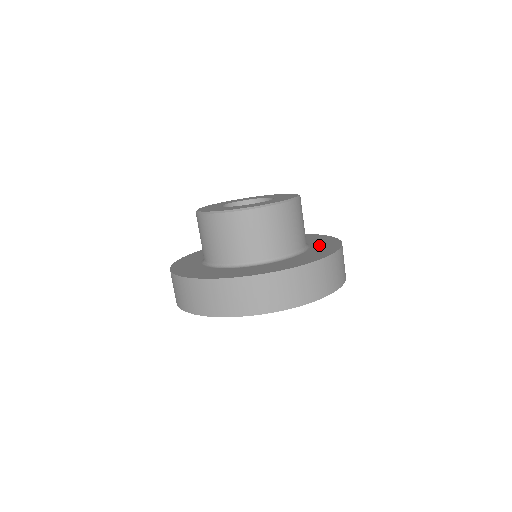
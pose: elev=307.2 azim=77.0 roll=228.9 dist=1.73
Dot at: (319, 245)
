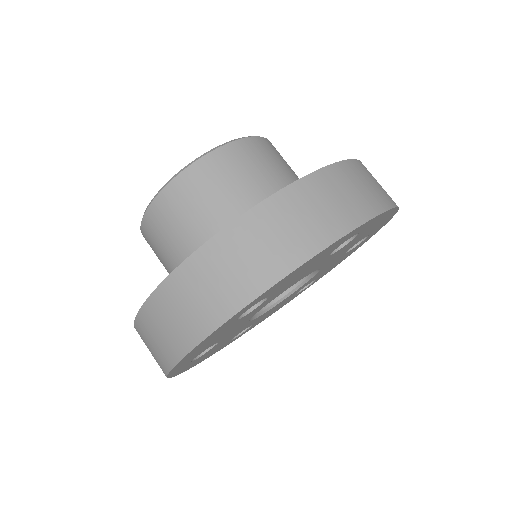
Dot at: occluded
